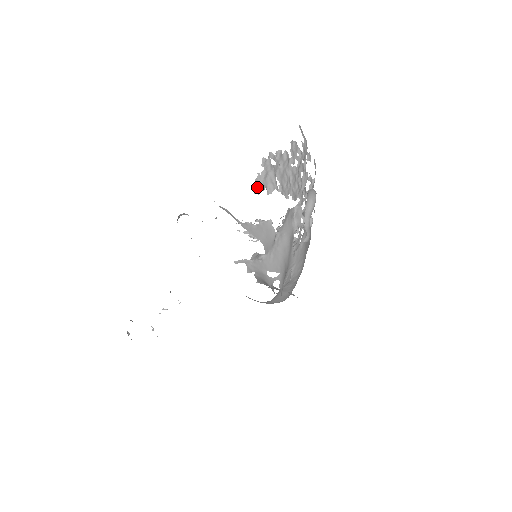
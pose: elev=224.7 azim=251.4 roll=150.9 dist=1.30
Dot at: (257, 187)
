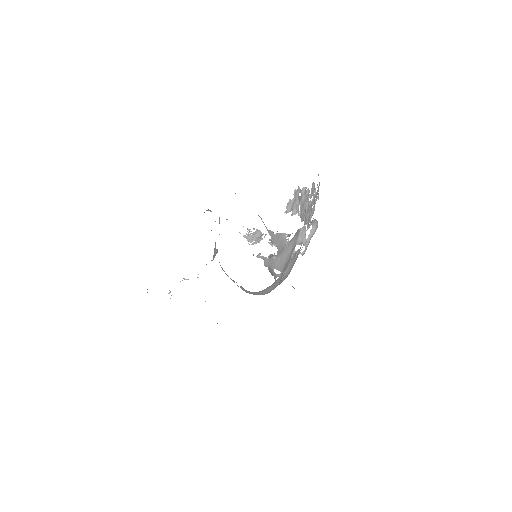
Dot at: (287, 208)
